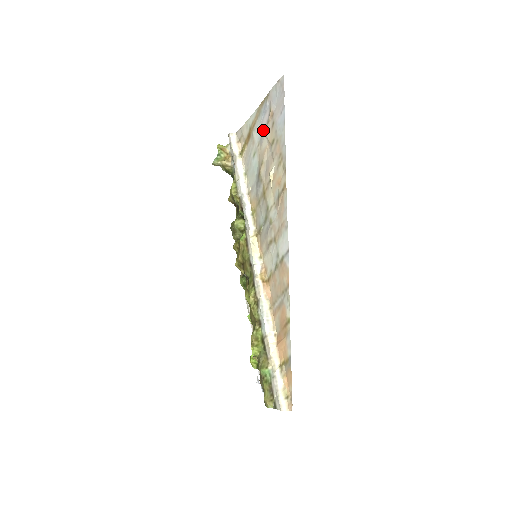
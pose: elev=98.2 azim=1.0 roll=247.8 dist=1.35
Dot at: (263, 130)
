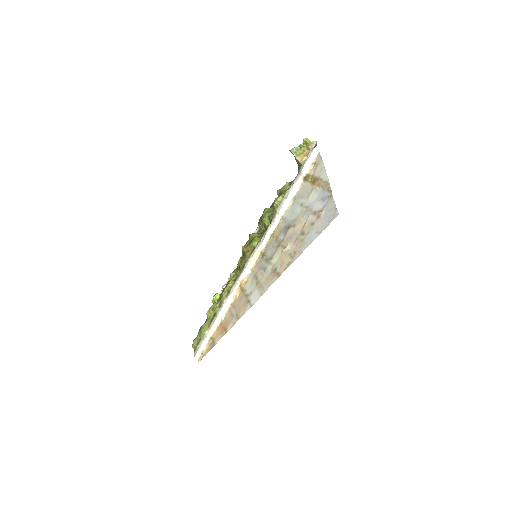
Dot at: (312, 208)
